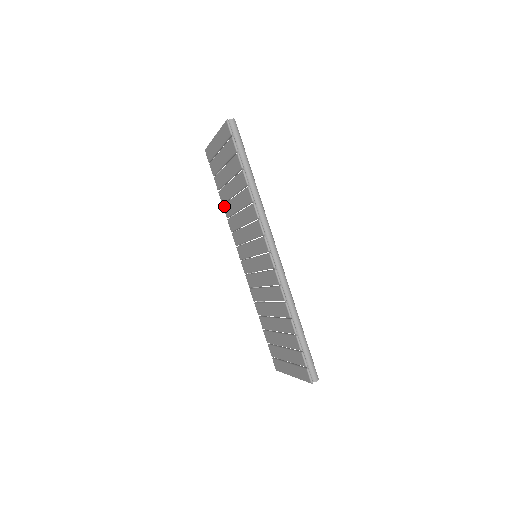
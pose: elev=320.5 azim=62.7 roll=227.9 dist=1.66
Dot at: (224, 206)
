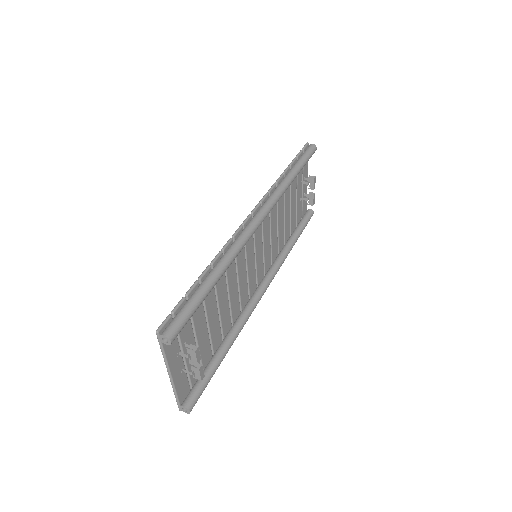
Dot at: occluded
